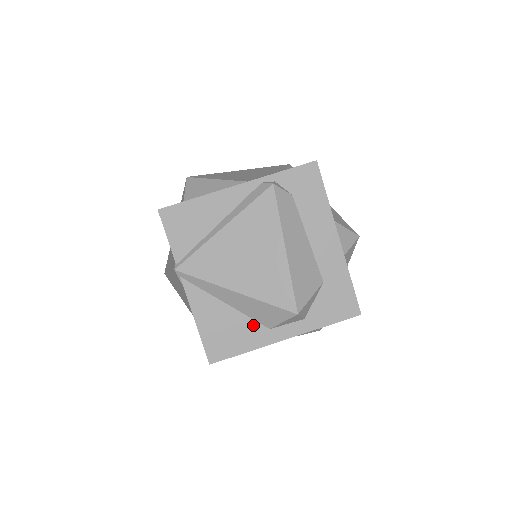
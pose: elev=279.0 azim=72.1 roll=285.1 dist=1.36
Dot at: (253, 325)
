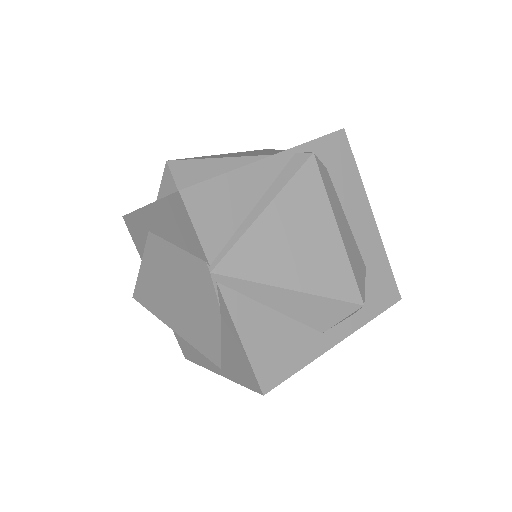
Dot at: (305, 332)
